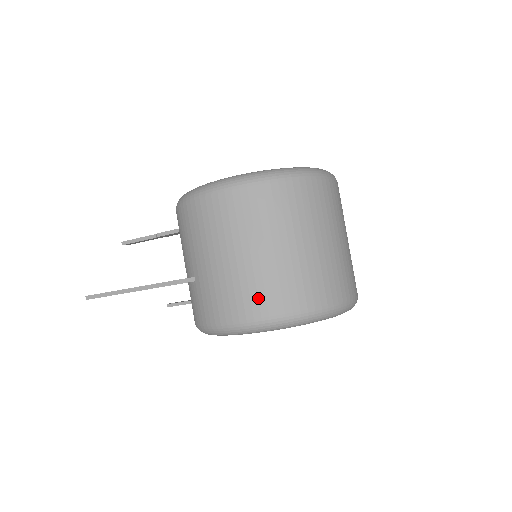
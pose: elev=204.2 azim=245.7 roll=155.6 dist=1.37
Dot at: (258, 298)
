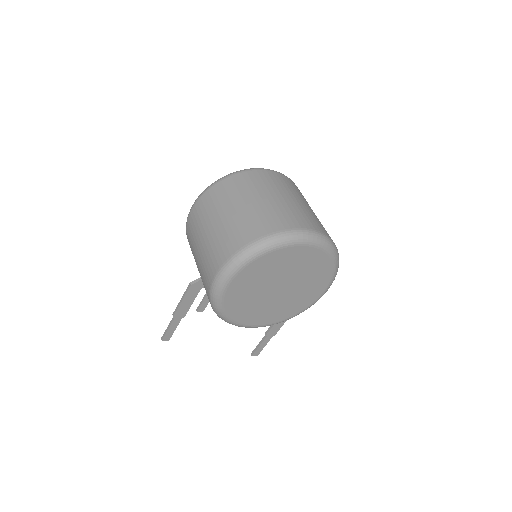
Dot at: (218, 253)
